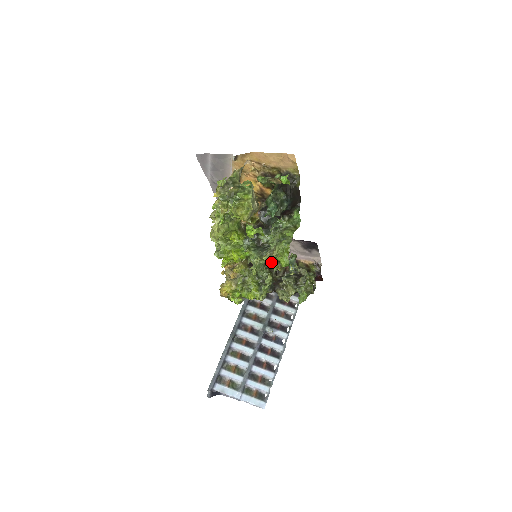
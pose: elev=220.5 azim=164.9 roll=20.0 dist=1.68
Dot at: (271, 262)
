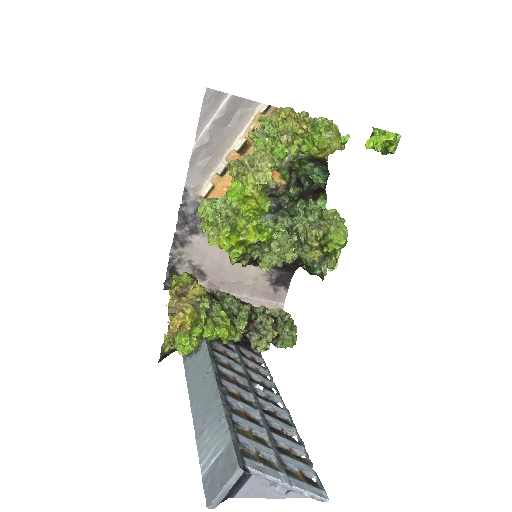
Dot at: (302, 251)
